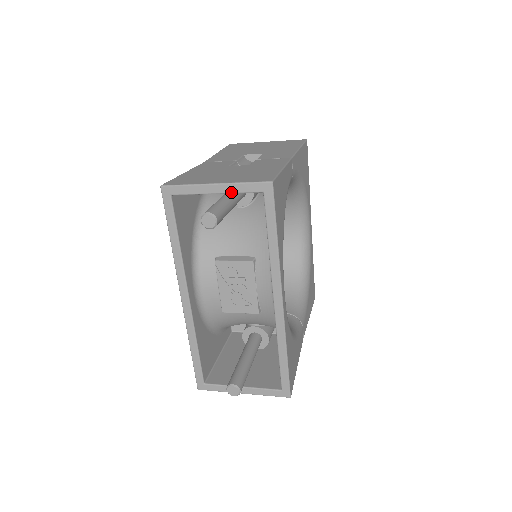
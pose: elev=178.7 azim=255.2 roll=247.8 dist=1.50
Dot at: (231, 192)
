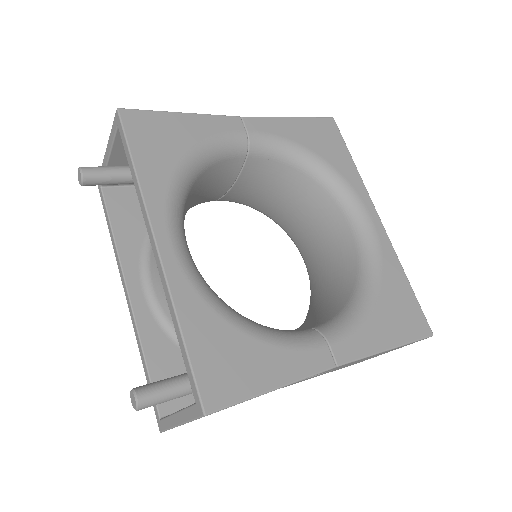
Dot at: (111, 147)
